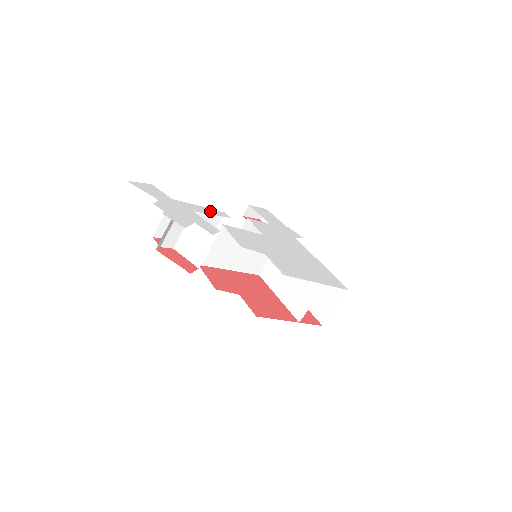
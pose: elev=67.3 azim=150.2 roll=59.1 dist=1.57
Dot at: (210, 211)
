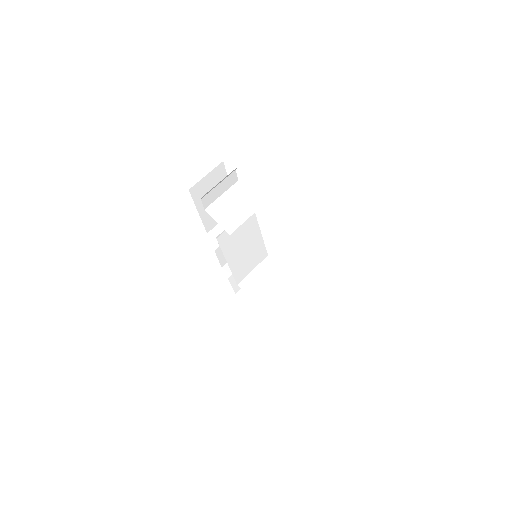
Dot at: occluded
